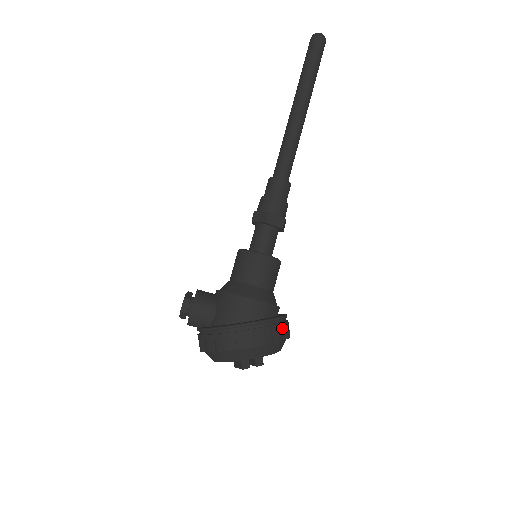
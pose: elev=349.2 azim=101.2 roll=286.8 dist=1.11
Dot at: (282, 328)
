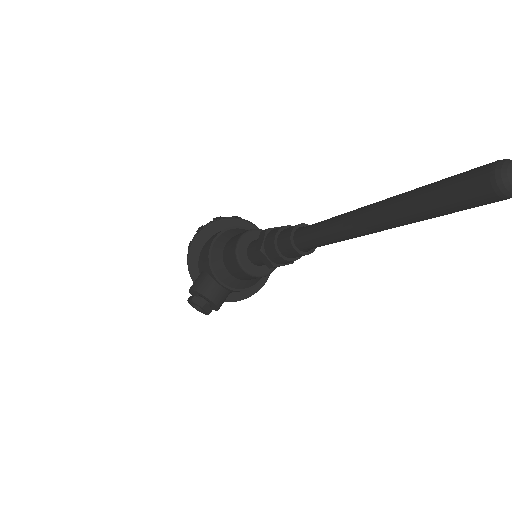
Dot at: occluded
